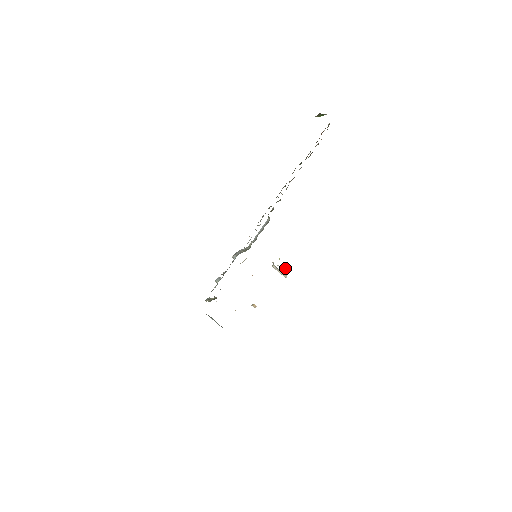
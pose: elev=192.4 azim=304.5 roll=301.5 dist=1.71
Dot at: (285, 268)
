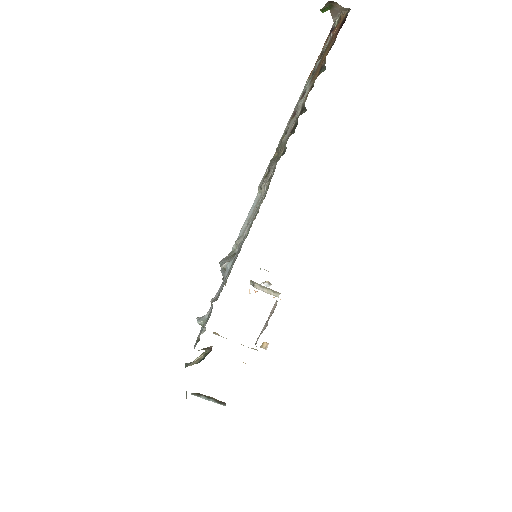
Dot at: (270, 285)
